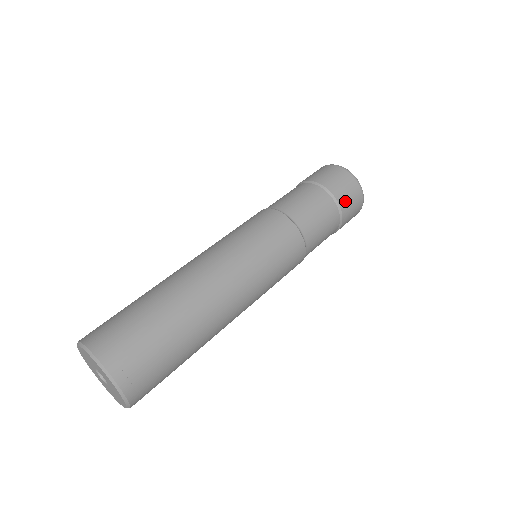
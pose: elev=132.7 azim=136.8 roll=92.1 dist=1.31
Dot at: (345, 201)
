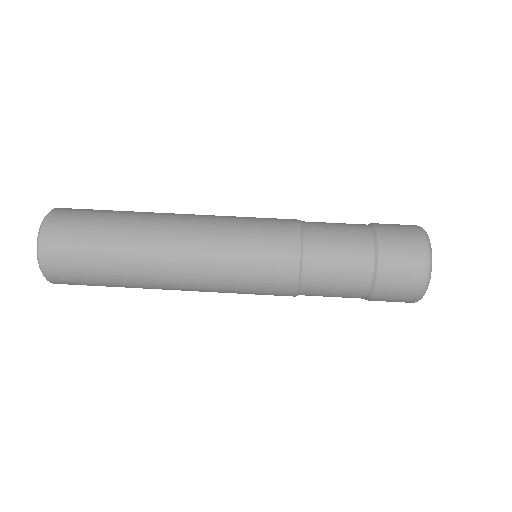
Dot at: occluded
